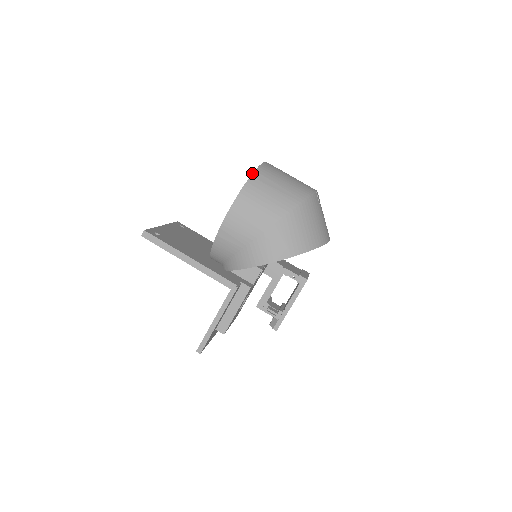
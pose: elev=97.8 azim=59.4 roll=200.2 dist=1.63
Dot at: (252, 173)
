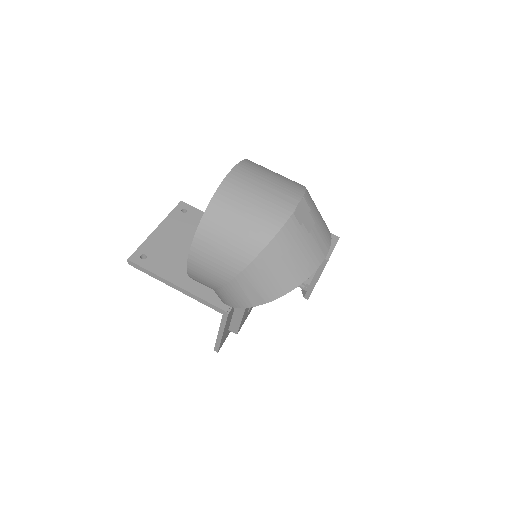
Dot at: occluded
